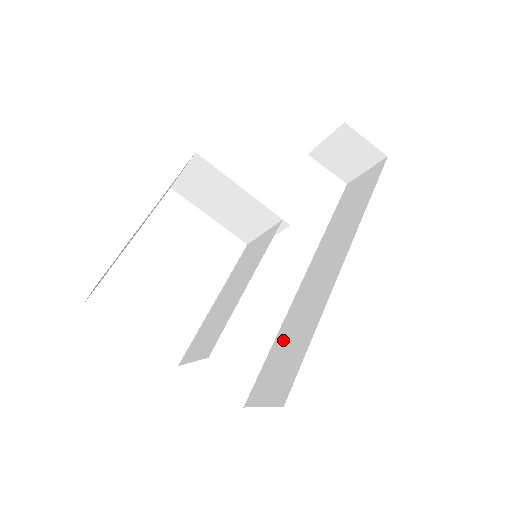
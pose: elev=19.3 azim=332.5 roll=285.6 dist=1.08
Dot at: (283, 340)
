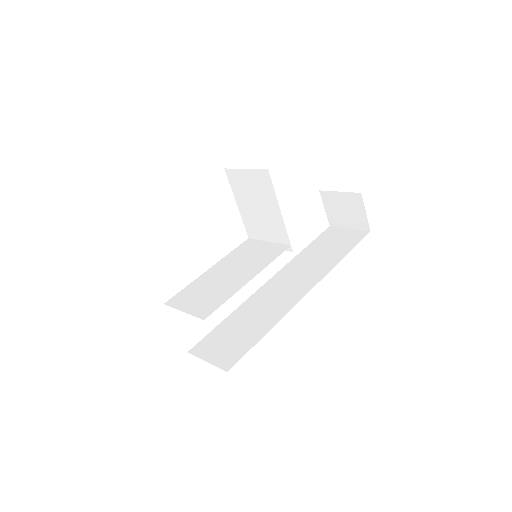
Dot at: (238, 320)
